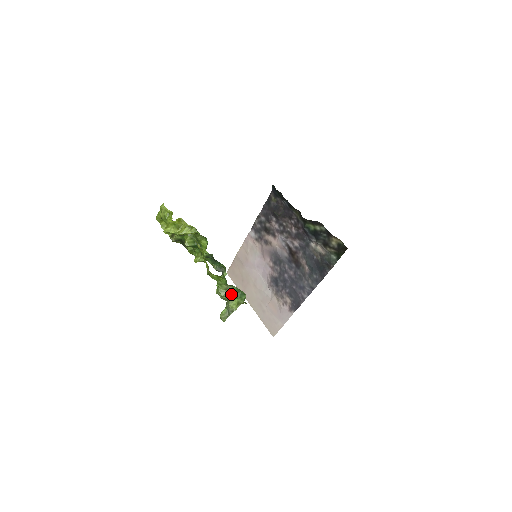
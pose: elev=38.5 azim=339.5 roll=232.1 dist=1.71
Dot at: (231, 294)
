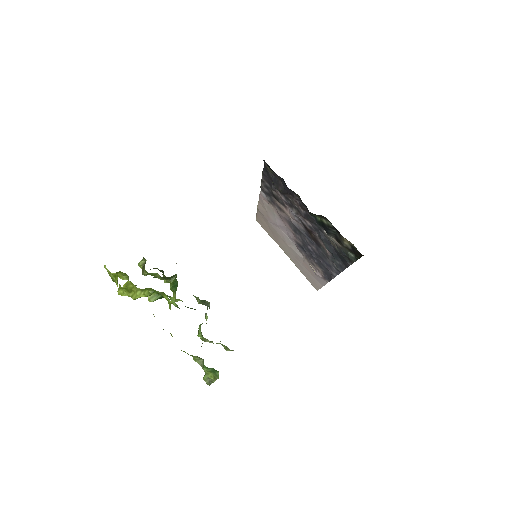
Dot at: (204, 368)
